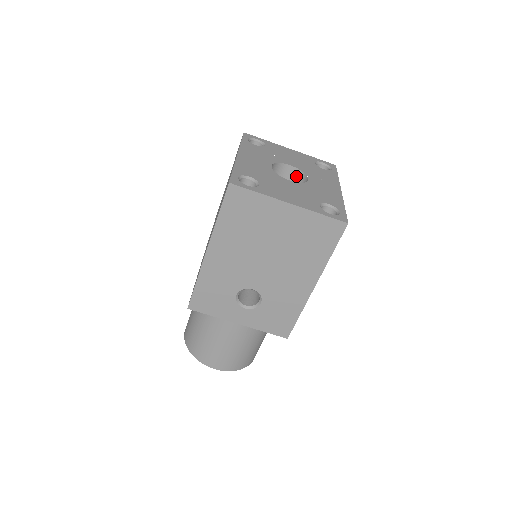
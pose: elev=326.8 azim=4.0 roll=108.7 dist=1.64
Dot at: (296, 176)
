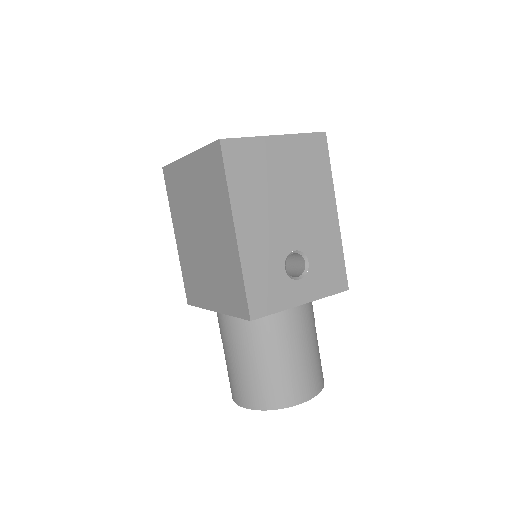
Dot at: occluded
